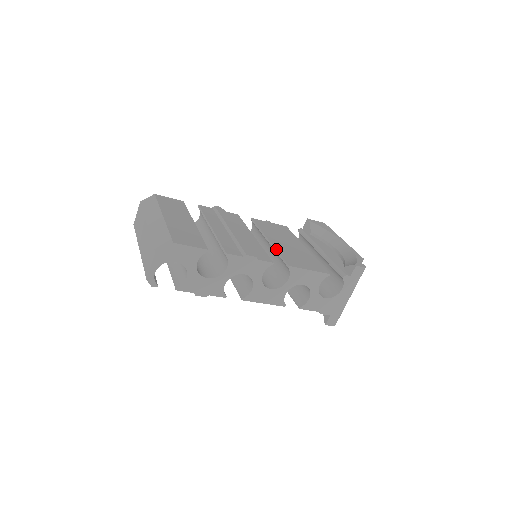
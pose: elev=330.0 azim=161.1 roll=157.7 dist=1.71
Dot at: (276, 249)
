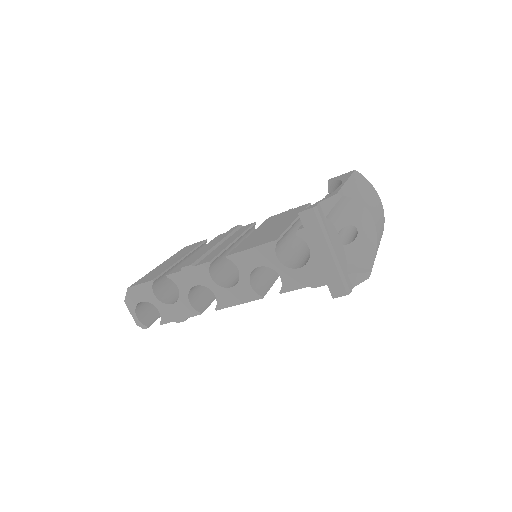
Dot at: (241, 242)
